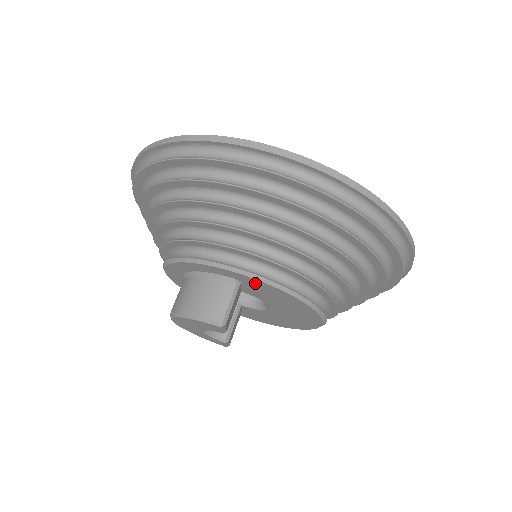
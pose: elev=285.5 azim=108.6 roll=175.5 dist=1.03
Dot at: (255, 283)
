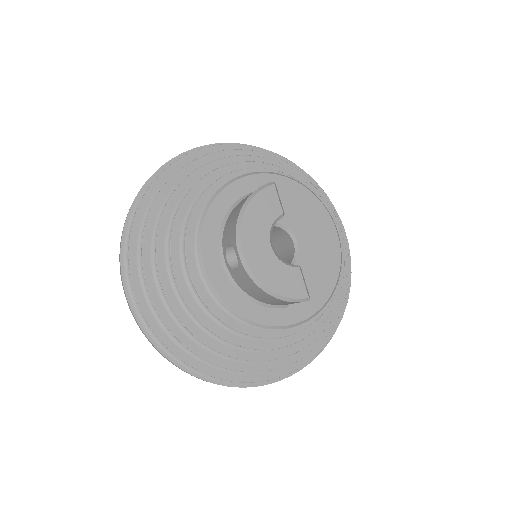
Dot at: occluded
